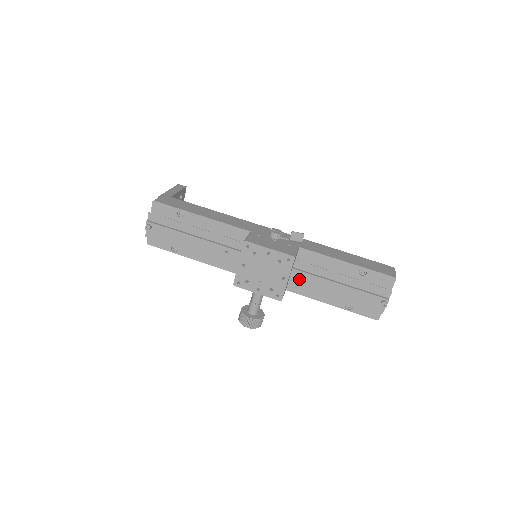
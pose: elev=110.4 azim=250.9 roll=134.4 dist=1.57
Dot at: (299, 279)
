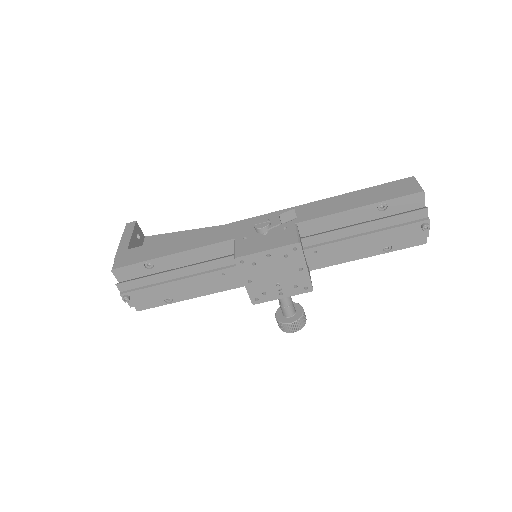
Dot at: (317, 256)
